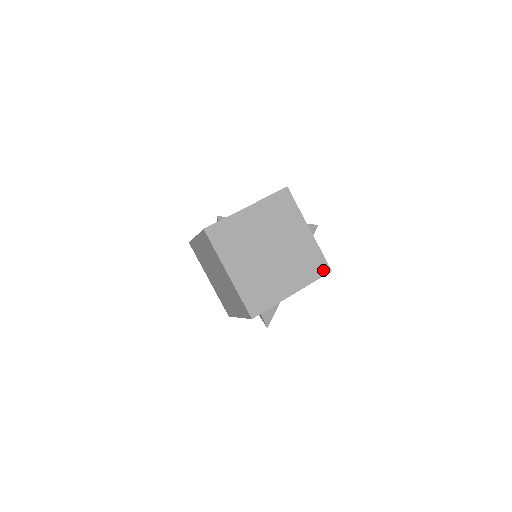
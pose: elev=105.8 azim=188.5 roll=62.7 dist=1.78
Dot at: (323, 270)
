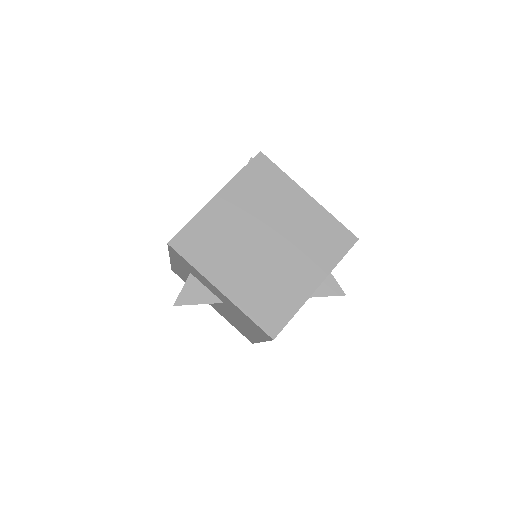
Dot at: occluded
